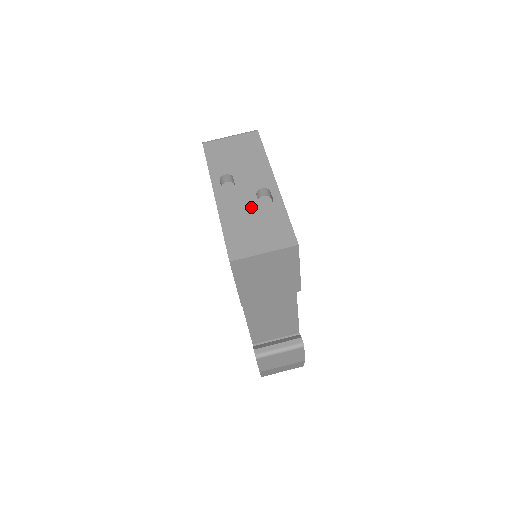
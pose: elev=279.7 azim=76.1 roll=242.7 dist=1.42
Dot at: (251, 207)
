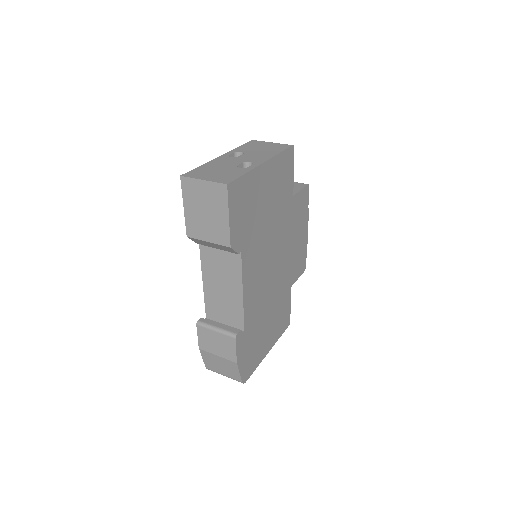
Dot at: (230, 165)
